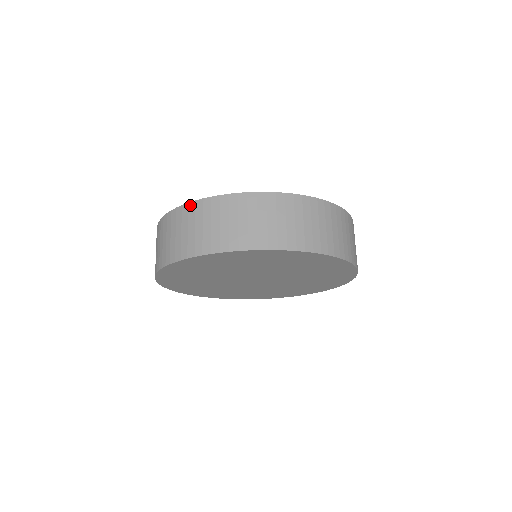
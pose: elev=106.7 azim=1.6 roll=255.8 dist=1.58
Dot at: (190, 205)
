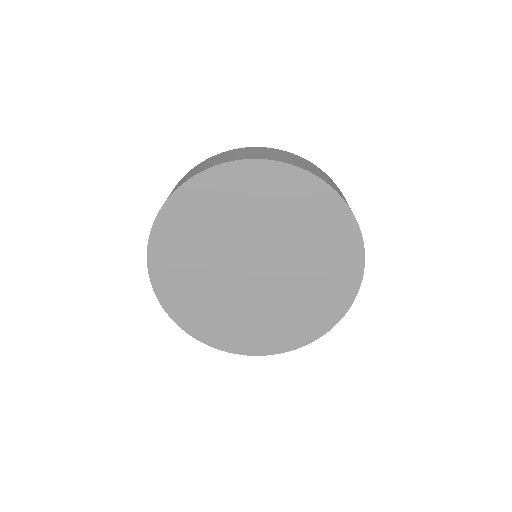
Dot at: (207, 159)
